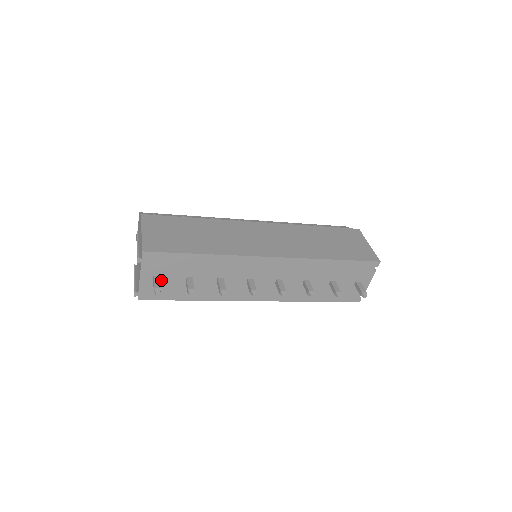
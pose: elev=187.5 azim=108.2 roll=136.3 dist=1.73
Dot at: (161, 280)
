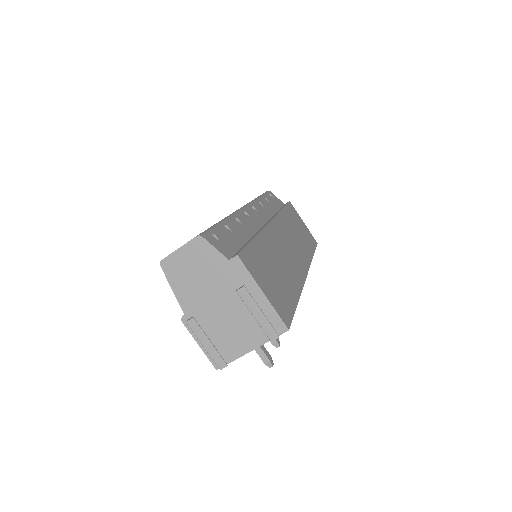
Dot at: occluded
